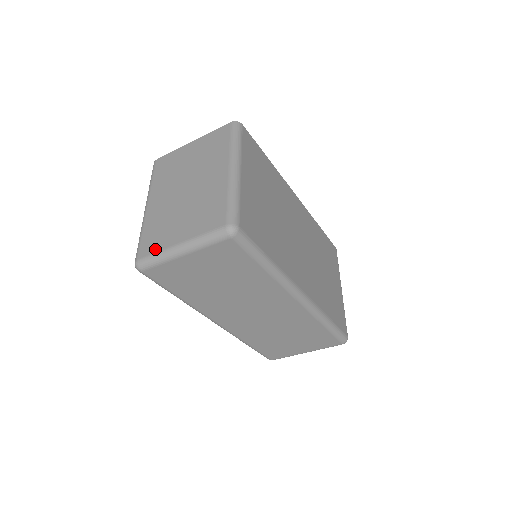
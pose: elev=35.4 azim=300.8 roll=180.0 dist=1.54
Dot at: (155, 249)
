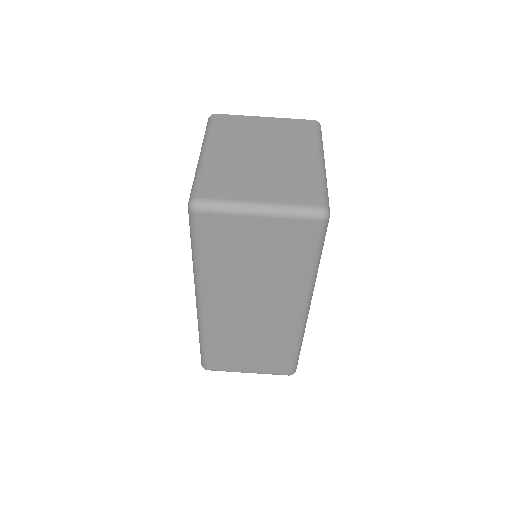
Dot at: (225, 196)
